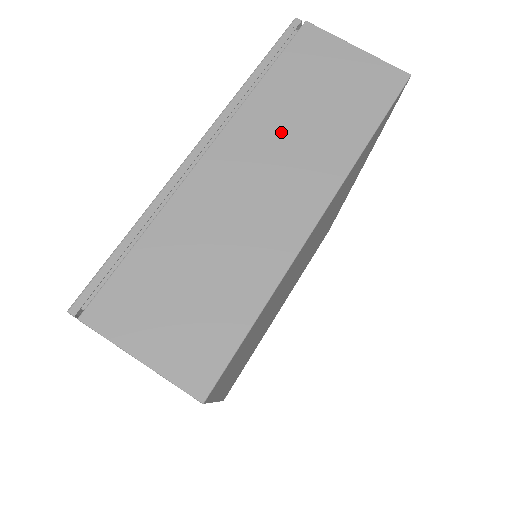
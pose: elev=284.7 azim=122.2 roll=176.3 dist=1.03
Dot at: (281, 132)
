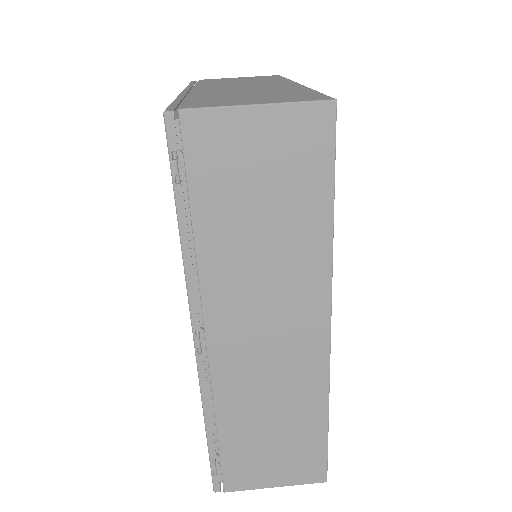
Dot at: occluded
